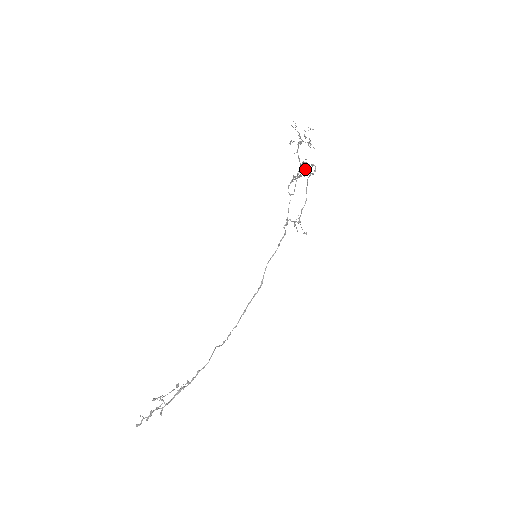
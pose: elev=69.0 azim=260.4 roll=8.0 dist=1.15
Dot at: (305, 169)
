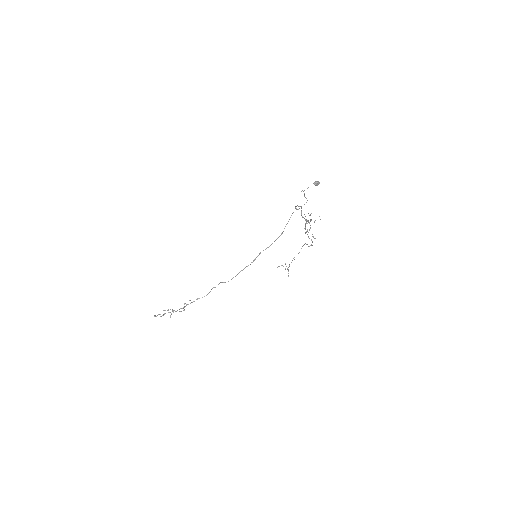
Dot at: (316, 185)
